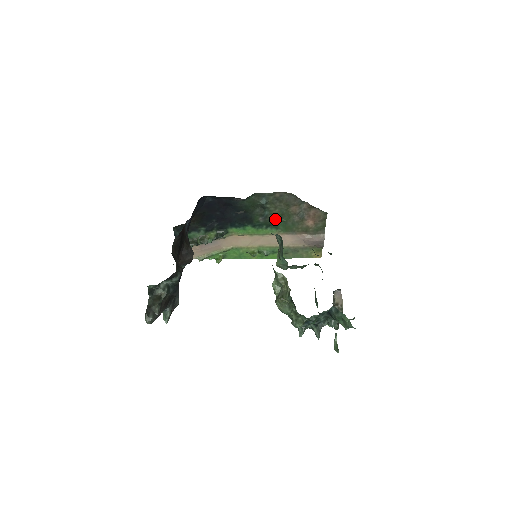
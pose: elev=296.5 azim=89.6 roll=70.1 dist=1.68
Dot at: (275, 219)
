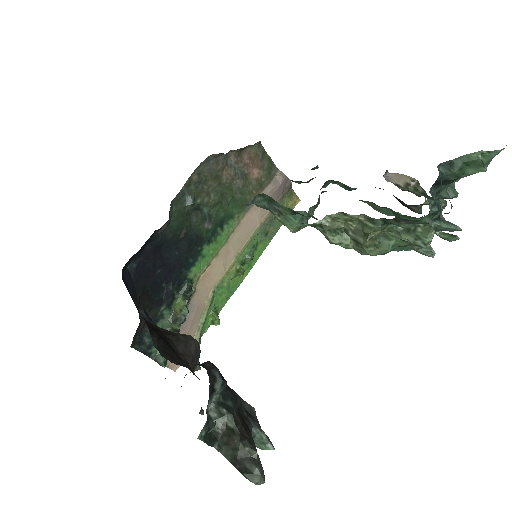
Dot at: (220, 208)
